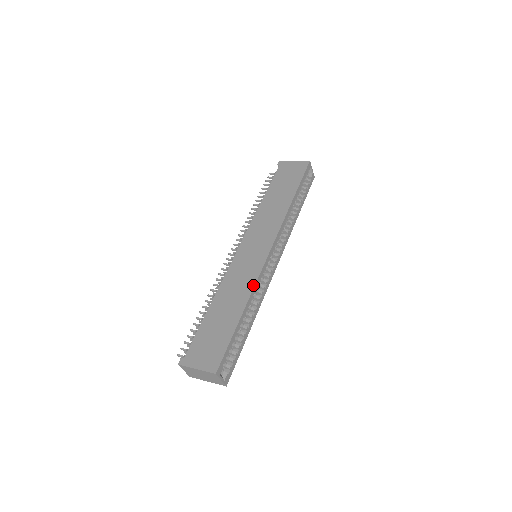
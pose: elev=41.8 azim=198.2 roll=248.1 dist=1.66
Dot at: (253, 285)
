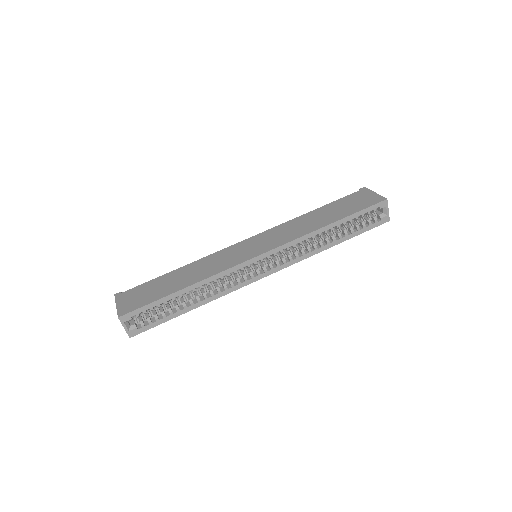
Dot at: (215, 273)
